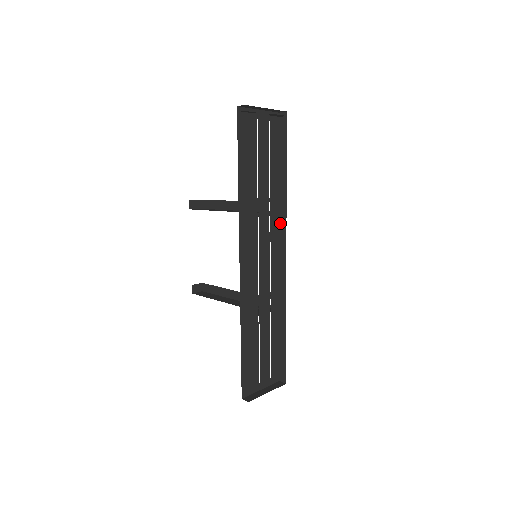
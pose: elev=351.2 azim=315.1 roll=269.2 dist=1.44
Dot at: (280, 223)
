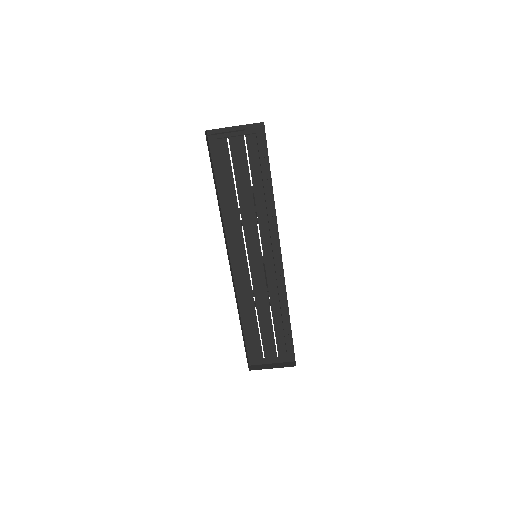
Dot at: occluded
